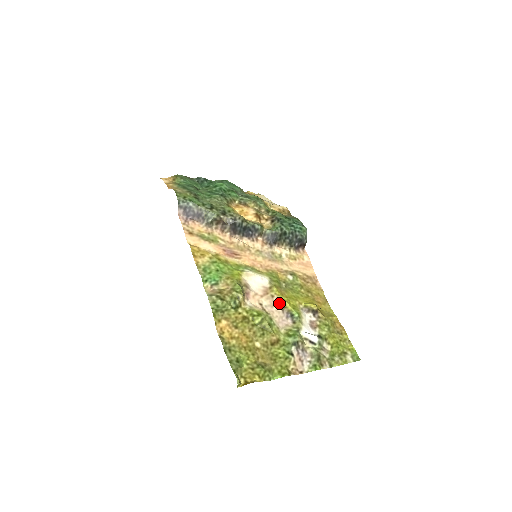
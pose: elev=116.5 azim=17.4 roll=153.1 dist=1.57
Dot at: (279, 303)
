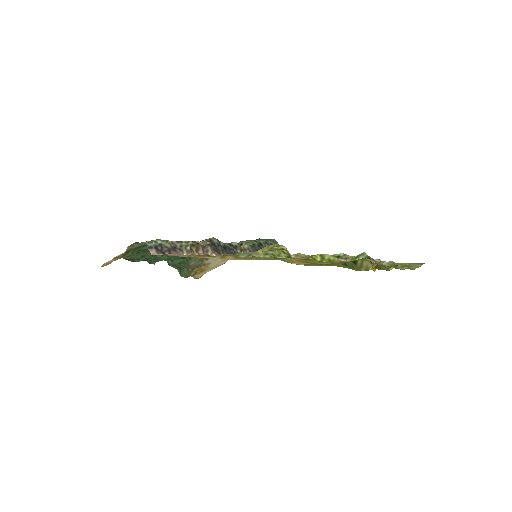
Dot at: occluded
